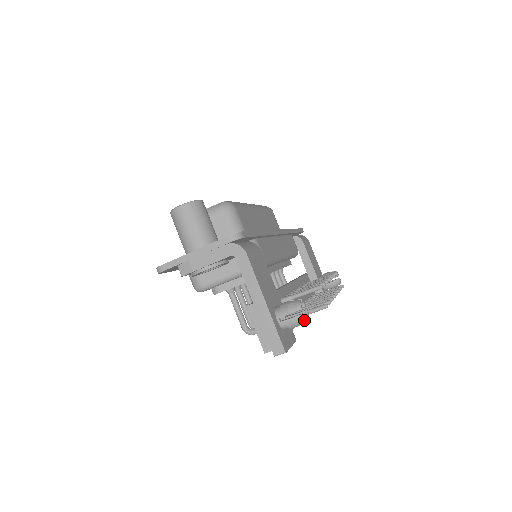
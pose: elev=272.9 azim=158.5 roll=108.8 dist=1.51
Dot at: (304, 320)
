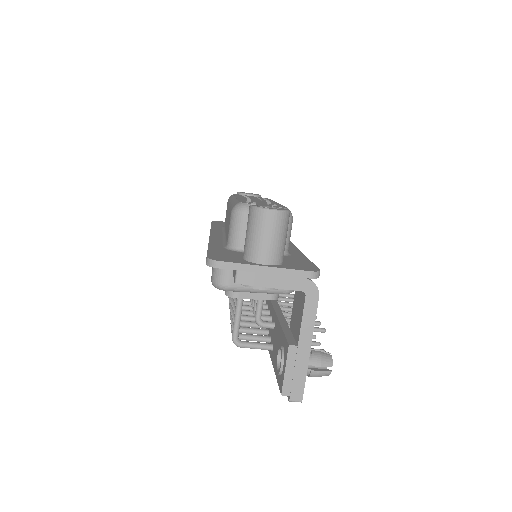
Dot at: (326, 375)
